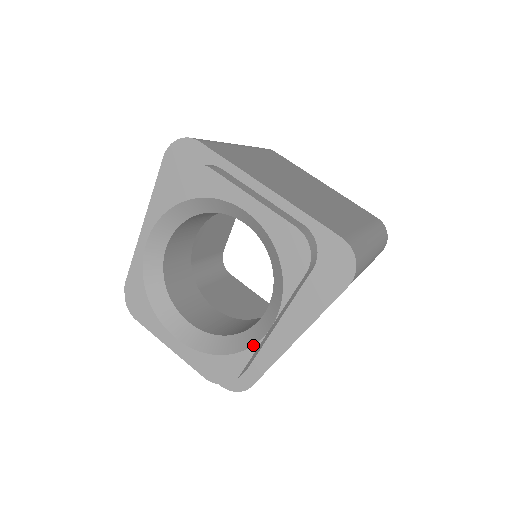
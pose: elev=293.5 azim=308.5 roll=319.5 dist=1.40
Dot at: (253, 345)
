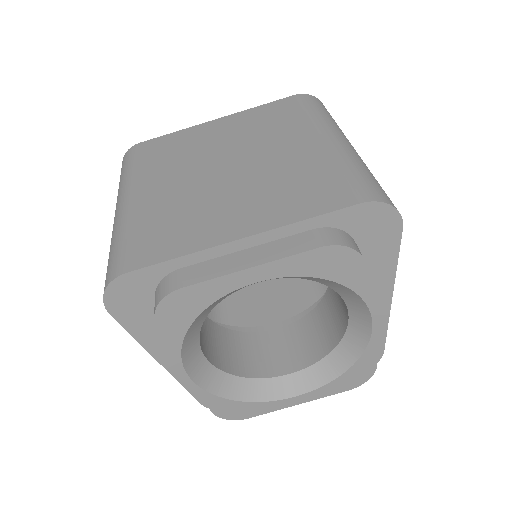
Dot at: (368, 343)
